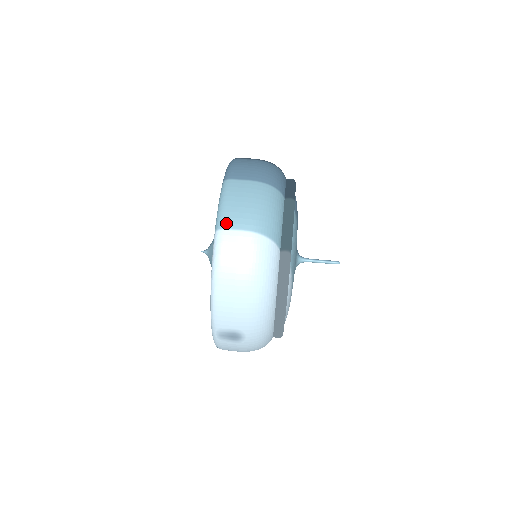
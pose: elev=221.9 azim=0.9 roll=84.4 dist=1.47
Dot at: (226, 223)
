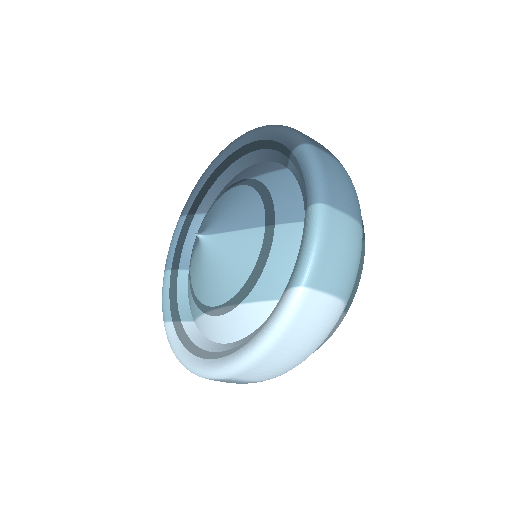
Dot at: (317, 281)
